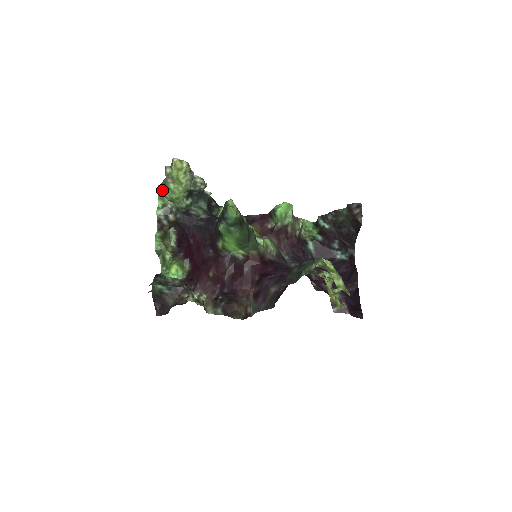
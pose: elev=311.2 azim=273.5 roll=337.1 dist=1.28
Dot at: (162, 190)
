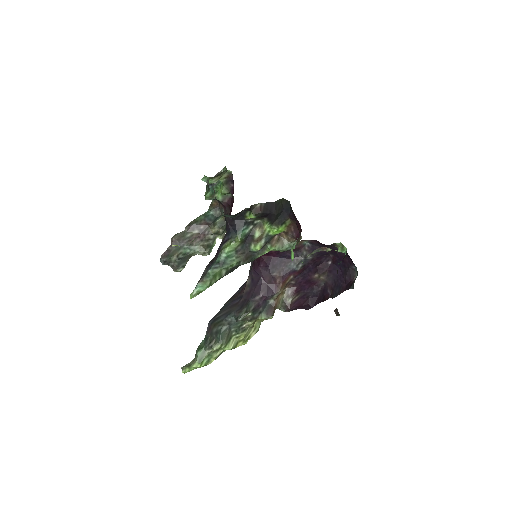
Dot at: occluded
